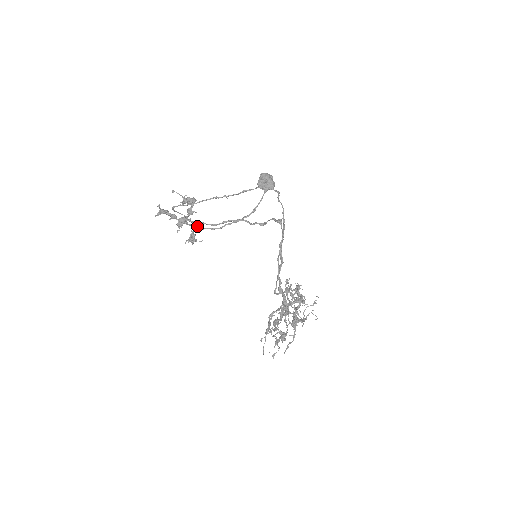
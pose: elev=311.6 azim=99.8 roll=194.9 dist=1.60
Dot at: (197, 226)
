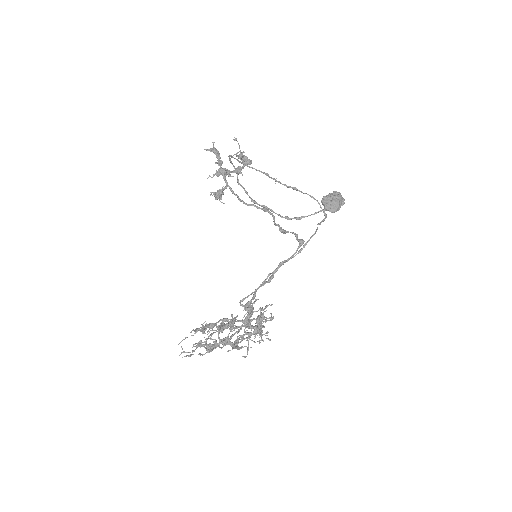
Dot at: occluded
